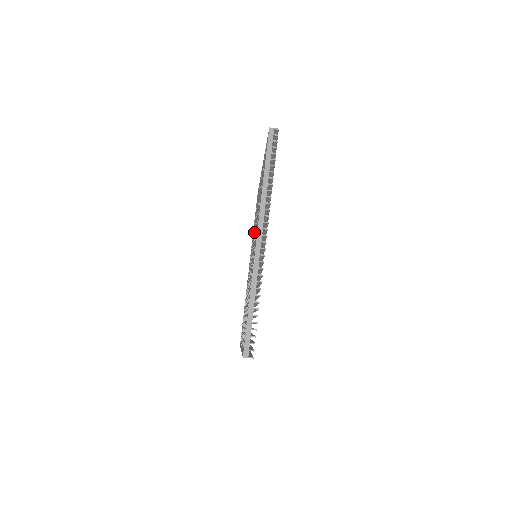
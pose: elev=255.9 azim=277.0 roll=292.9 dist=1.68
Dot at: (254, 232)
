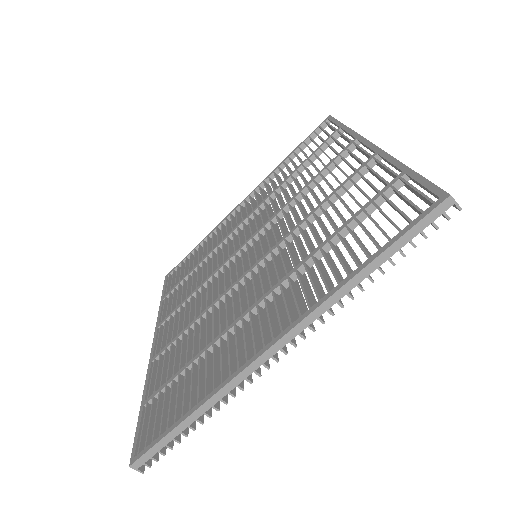
Dot at: (280, 211)
